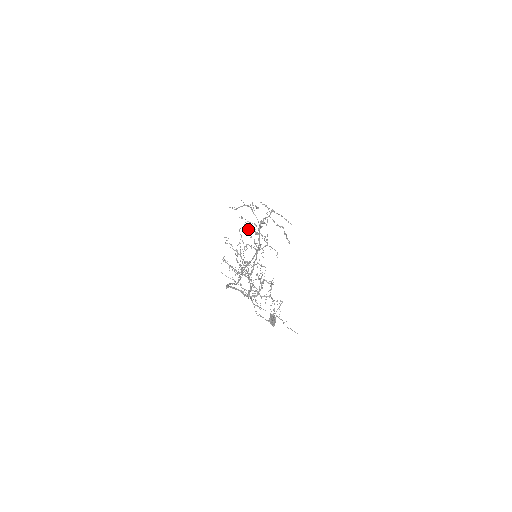
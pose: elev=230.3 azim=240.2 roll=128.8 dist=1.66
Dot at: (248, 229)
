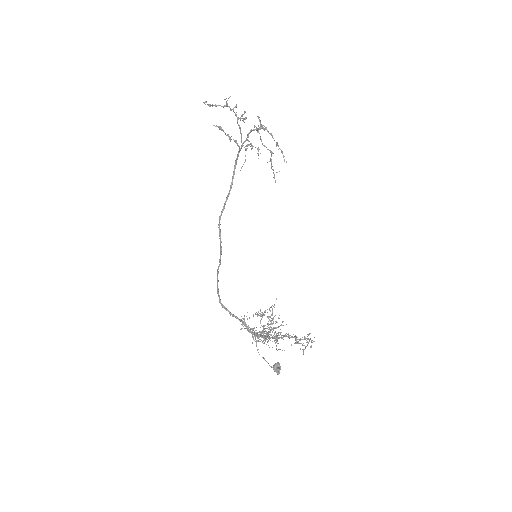
Dot at: (303, 350)
